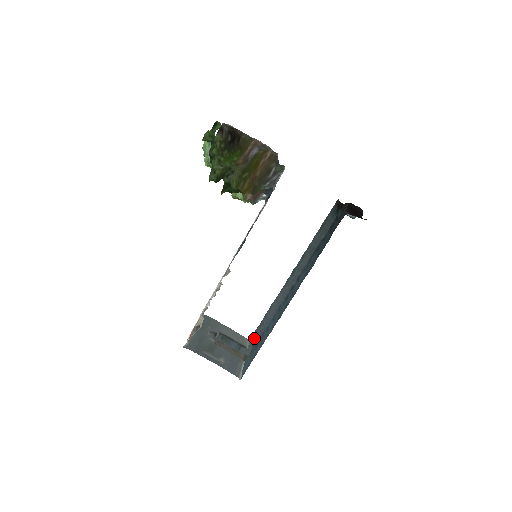
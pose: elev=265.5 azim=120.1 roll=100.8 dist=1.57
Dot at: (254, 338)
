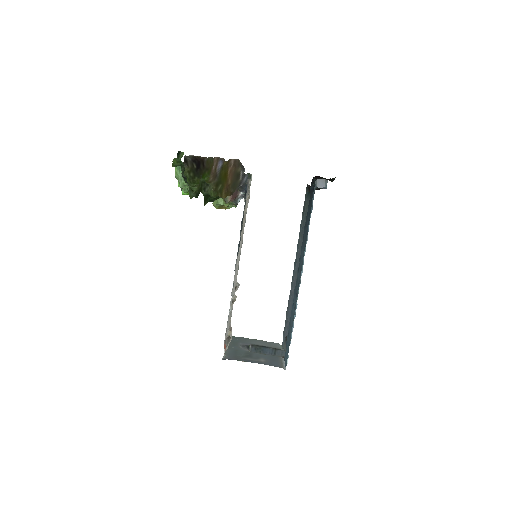
Dot at: (284, 337)
